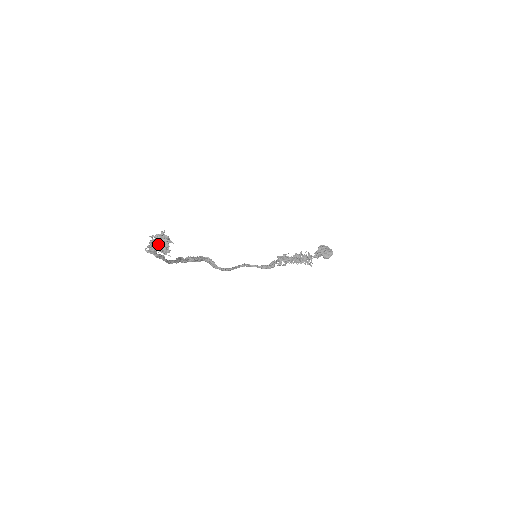
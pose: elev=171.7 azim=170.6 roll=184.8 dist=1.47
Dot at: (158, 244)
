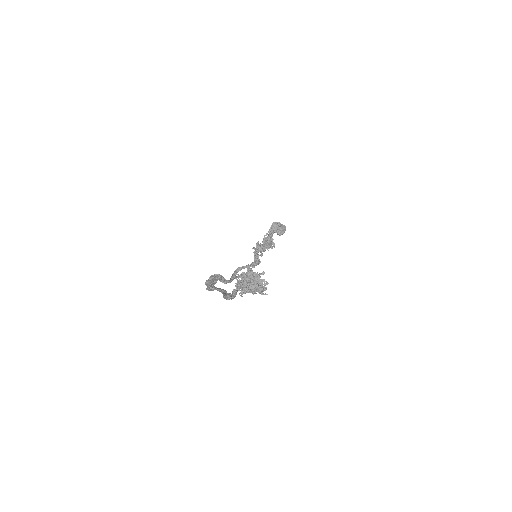
Dot at: (245, 284)
